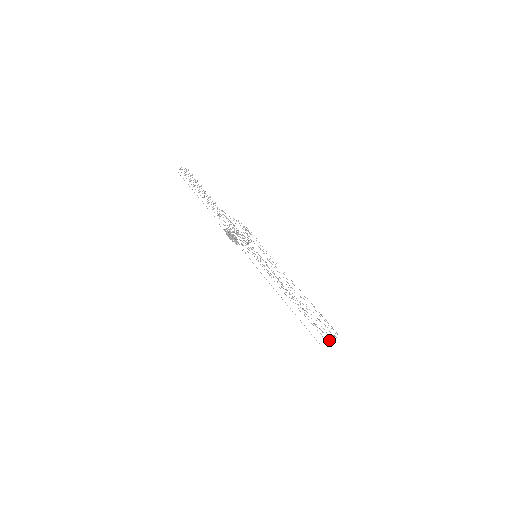
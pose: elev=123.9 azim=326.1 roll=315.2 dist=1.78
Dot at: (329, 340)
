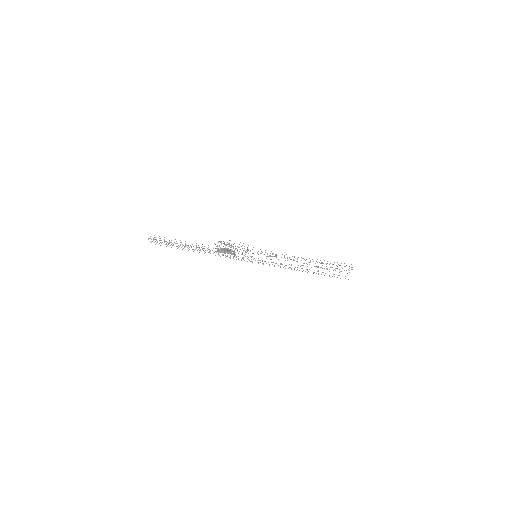
Dot at: occluded
